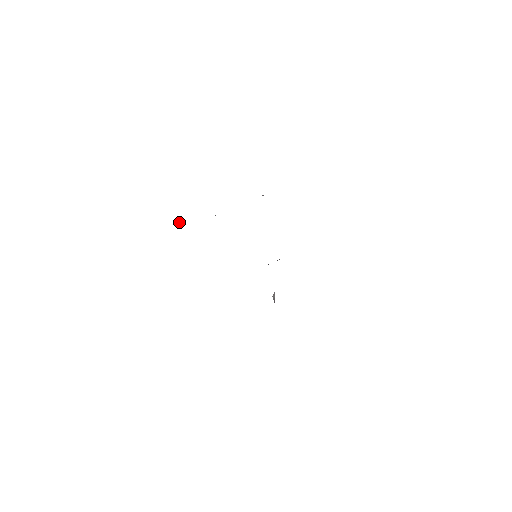
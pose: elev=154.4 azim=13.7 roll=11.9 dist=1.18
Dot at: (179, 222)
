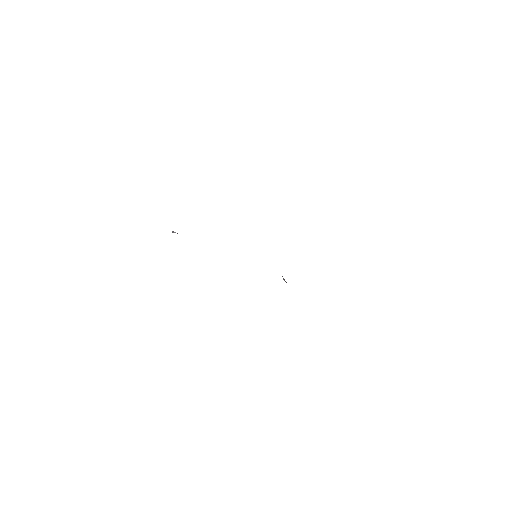
Dot at: (177, 233)
